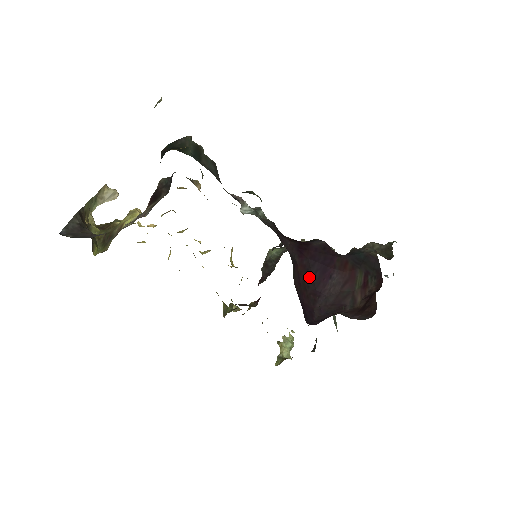
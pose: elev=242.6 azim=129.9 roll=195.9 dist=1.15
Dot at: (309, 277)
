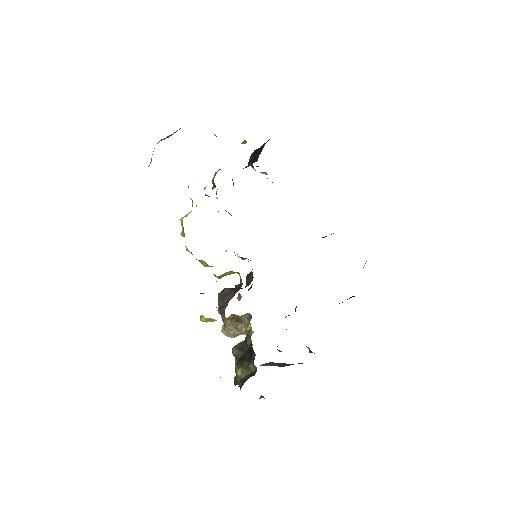
Dot at: occluded
